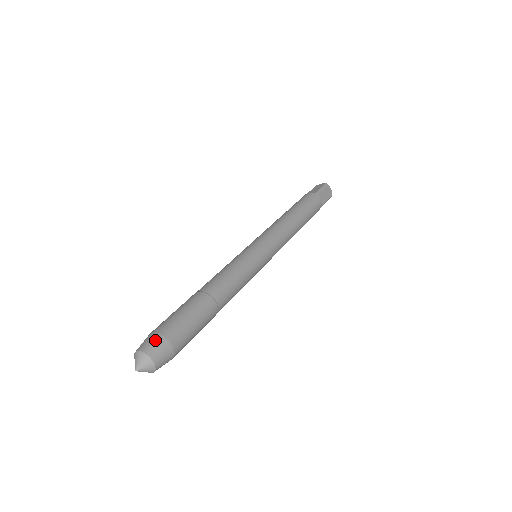
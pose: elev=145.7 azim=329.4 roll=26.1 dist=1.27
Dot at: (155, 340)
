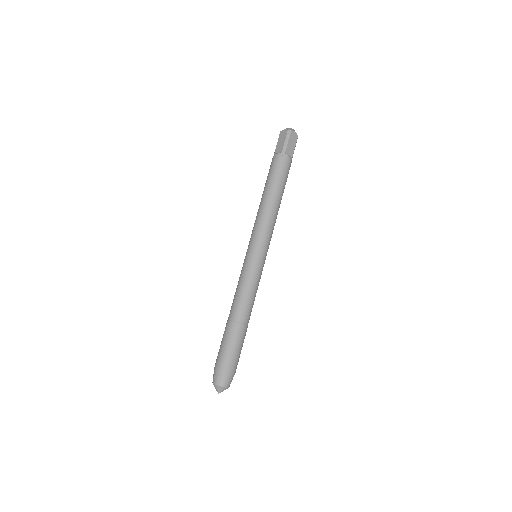
Dot at: (220, 375)
